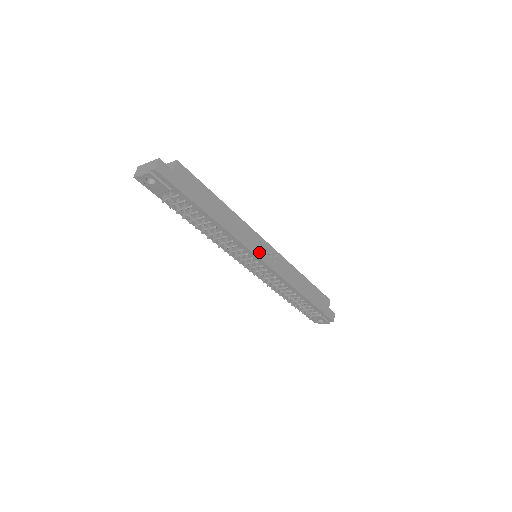
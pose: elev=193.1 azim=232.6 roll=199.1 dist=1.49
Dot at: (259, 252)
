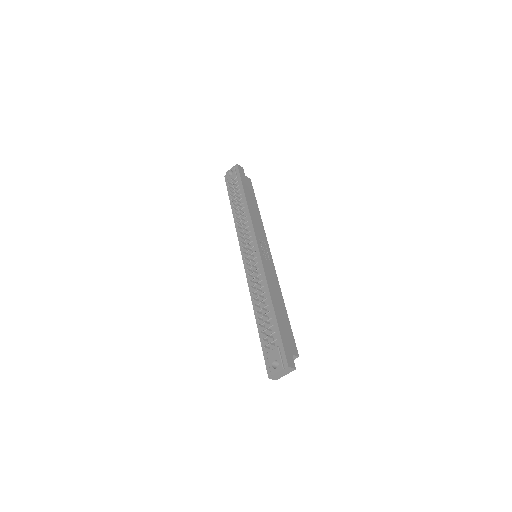
Dot at: (260, 242)
